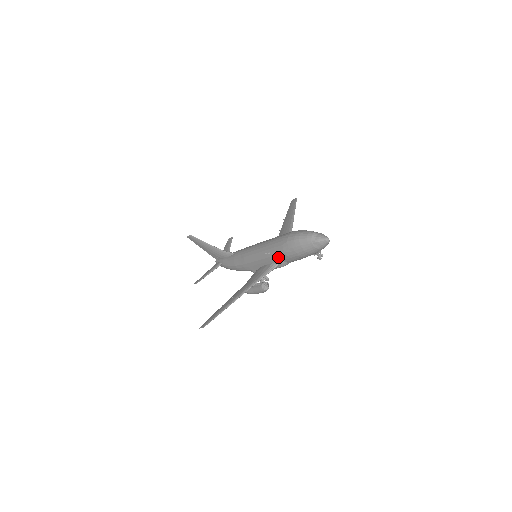
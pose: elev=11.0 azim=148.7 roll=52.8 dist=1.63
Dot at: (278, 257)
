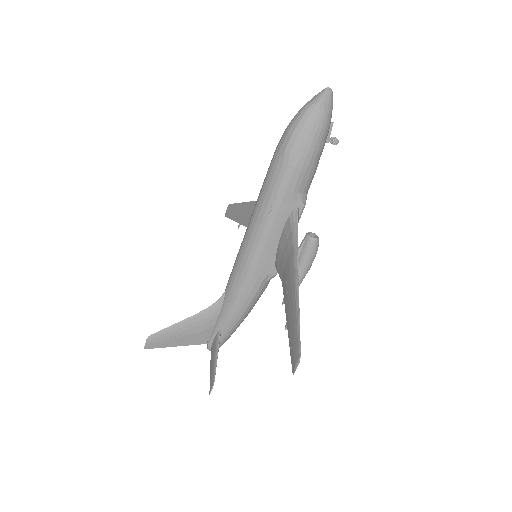
Dot at: (291, 190)
